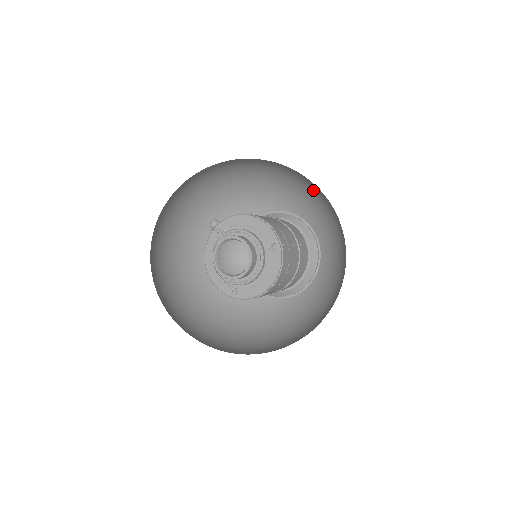
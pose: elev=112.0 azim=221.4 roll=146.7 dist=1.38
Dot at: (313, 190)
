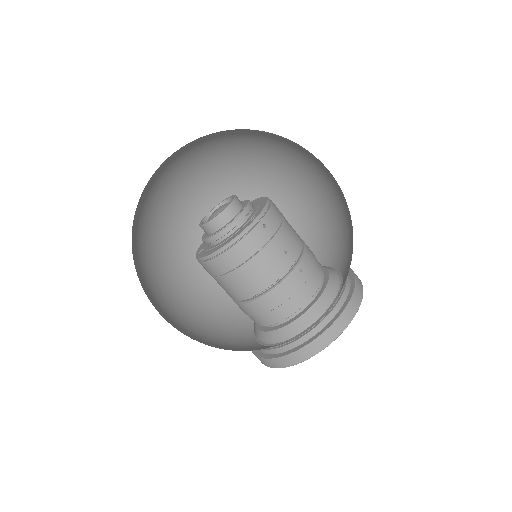
Dot at: occluded
